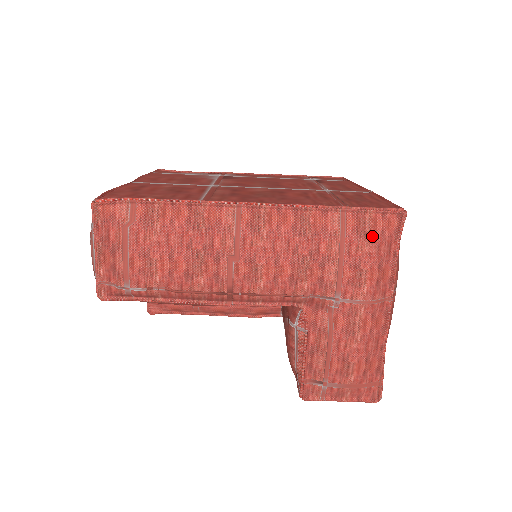
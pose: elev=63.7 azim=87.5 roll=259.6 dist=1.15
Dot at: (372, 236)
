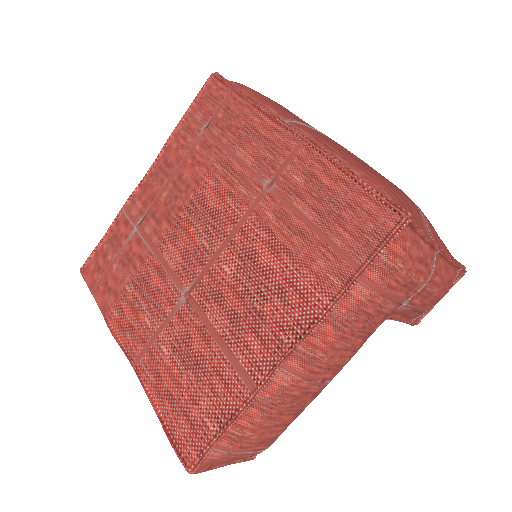
Dot at: (400, 263)
